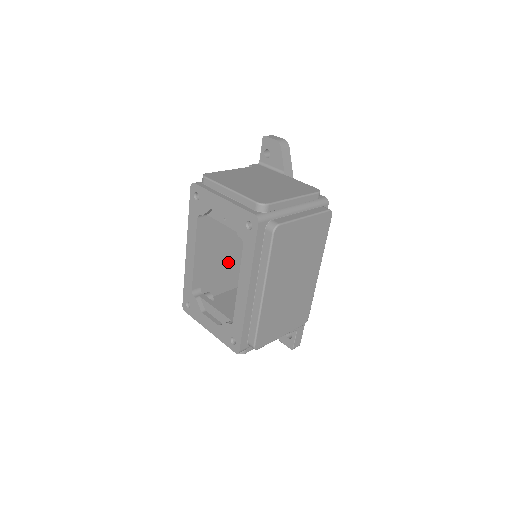
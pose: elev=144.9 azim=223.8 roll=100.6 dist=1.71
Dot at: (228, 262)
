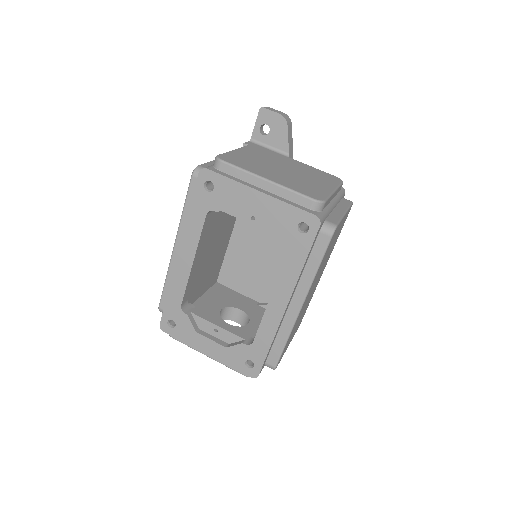
Dot at: (208, 263)
